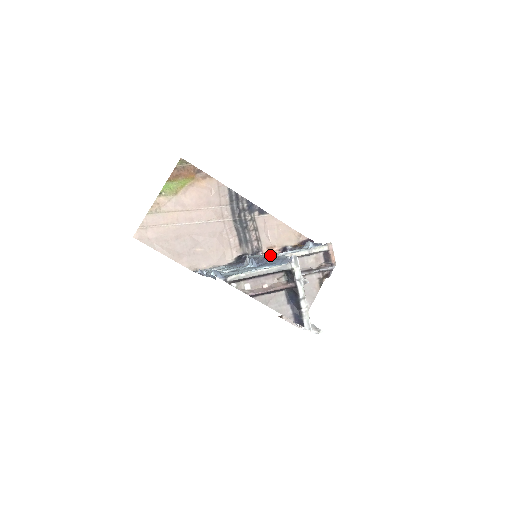
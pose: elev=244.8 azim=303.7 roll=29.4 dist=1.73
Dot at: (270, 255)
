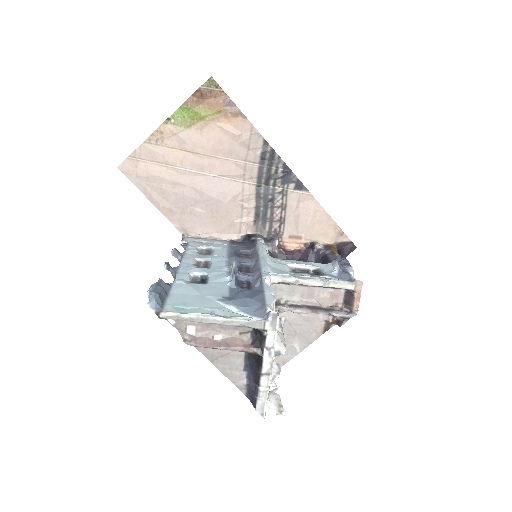
Dot at: (268, 269)
